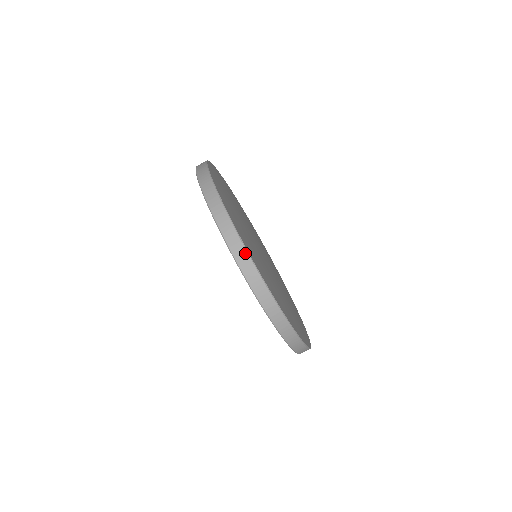
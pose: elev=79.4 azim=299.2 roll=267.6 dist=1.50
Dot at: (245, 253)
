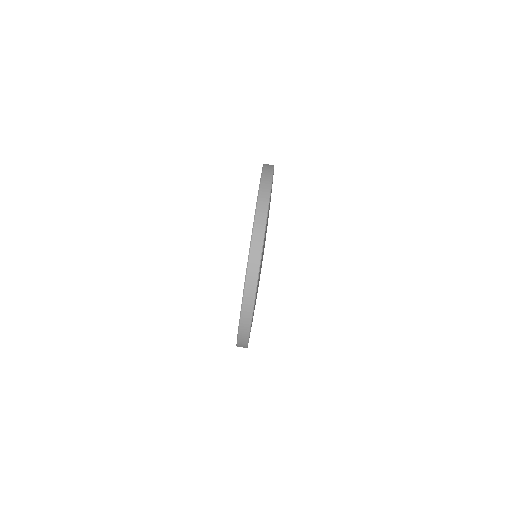
Dot at: (272, 168)
